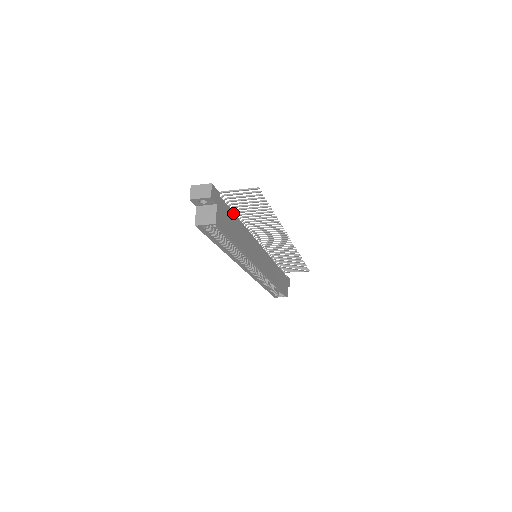
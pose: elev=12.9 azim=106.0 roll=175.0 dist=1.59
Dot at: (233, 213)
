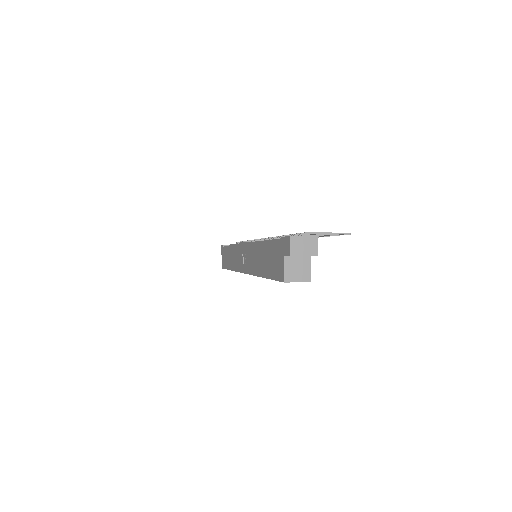
Dot at: occluded
